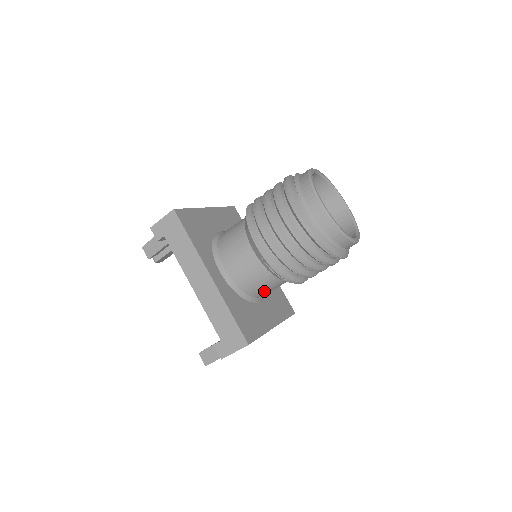
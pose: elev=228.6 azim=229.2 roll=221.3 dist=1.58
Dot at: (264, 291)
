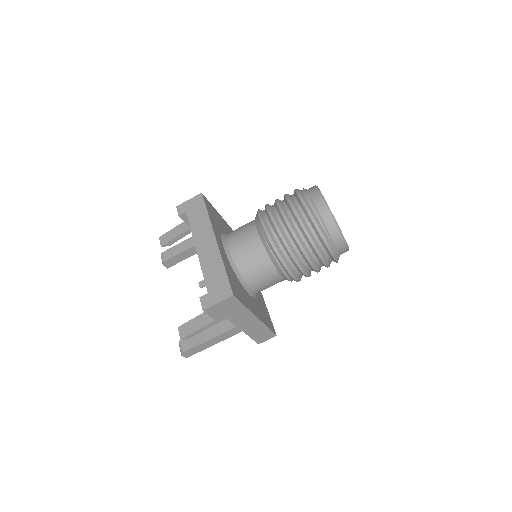
Dot at: (256, 278)
